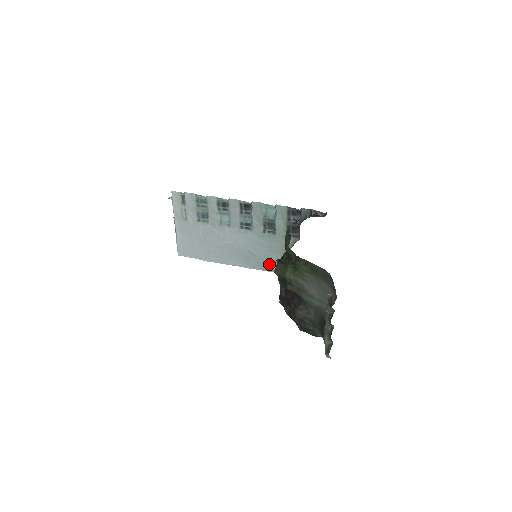
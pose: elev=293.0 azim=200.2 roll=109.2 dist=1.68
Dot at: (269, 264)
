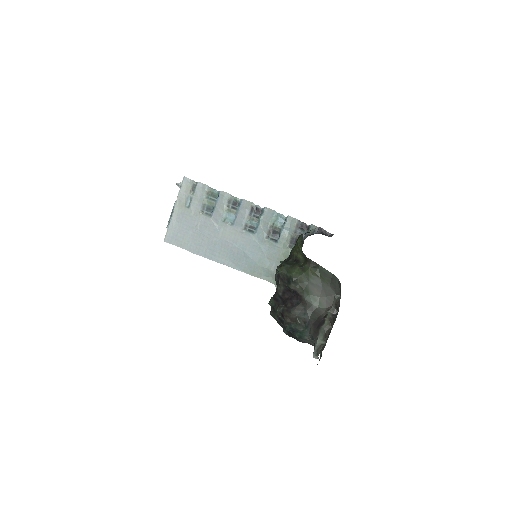
Dot at: (260, 270)
